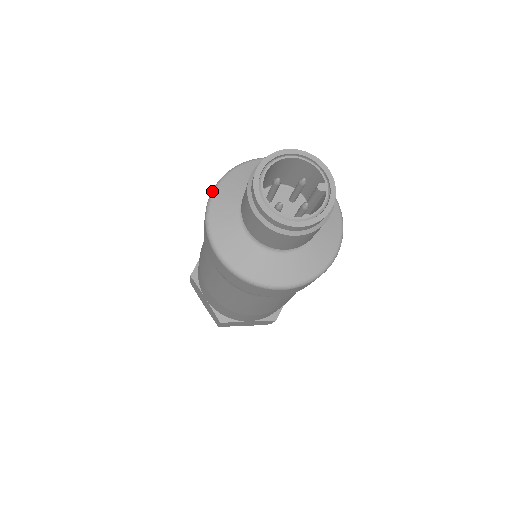
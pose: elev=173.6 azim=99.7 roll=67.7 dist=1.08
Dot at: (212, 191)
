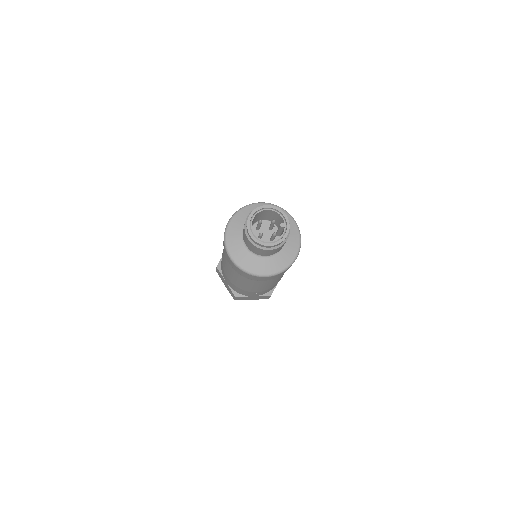
Dot at: (228, 223)
